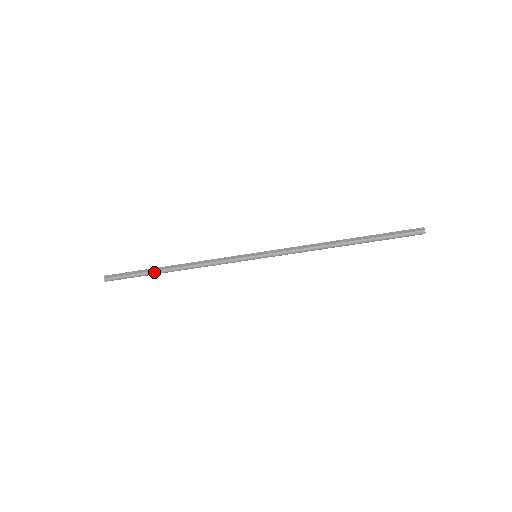
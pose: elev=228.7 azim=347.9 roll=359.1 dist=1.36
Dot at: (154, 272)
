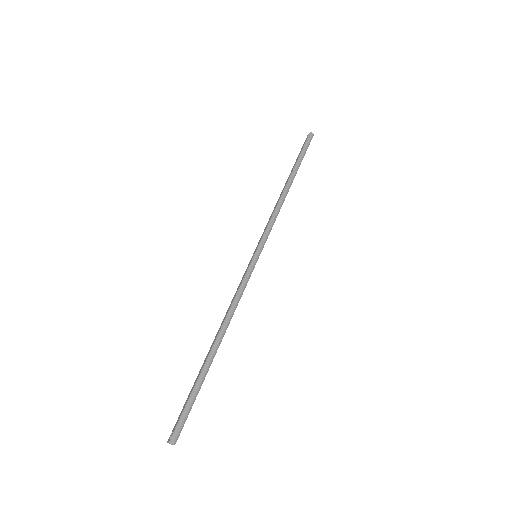
Dot at: (204, 367)
